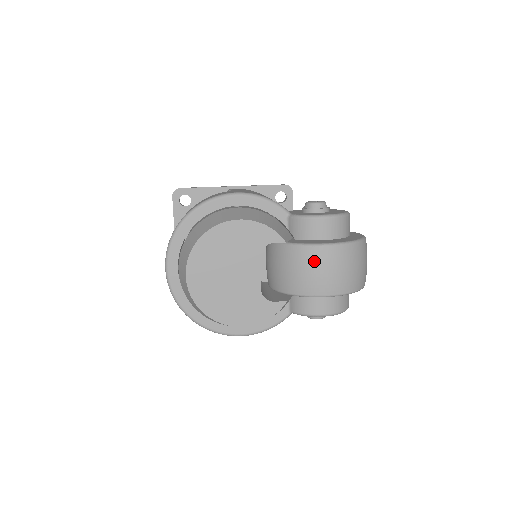
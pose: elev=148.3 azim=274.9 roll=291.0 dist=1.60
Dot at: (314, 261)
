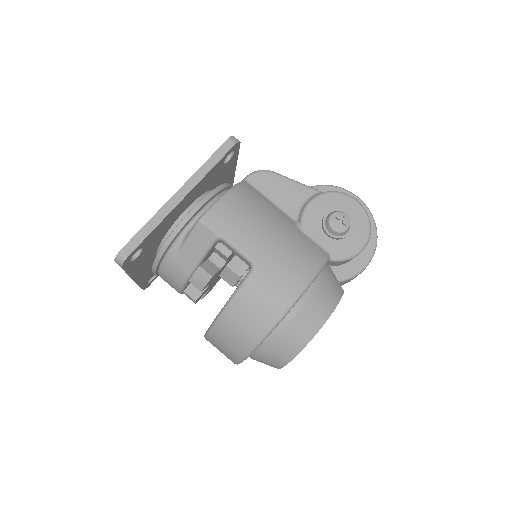
Dot at: occluded
